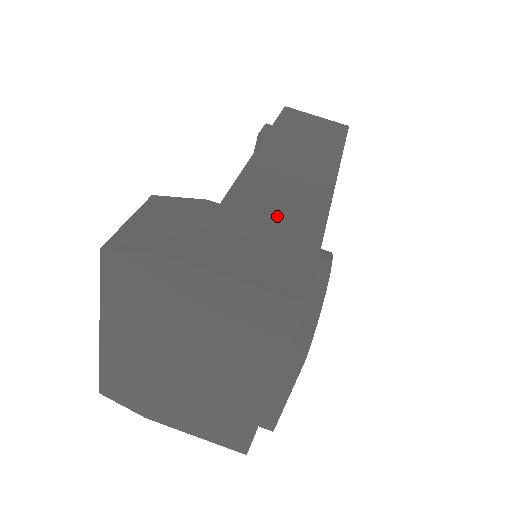
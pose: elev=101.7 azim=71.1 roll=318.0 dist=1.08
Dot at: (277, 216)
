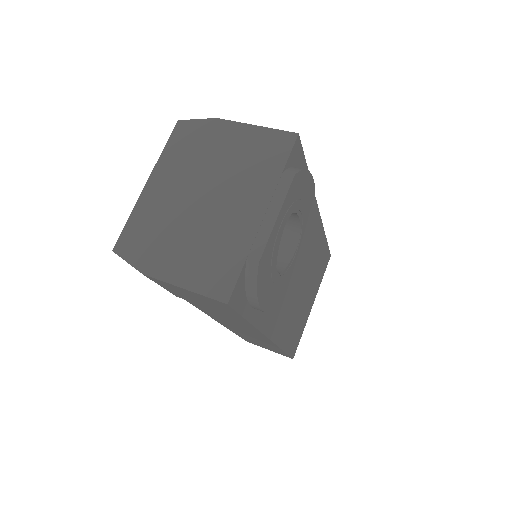
Dot at: occluded
